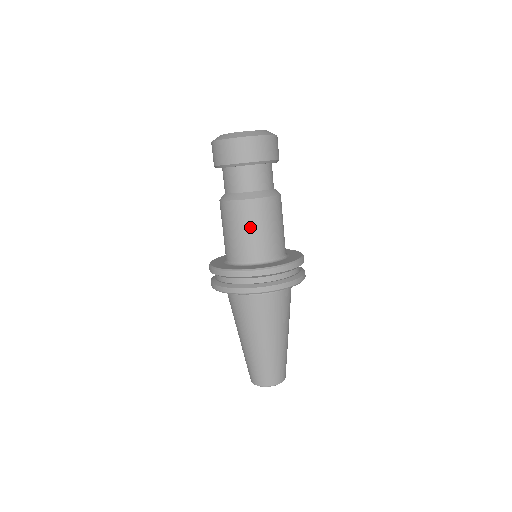
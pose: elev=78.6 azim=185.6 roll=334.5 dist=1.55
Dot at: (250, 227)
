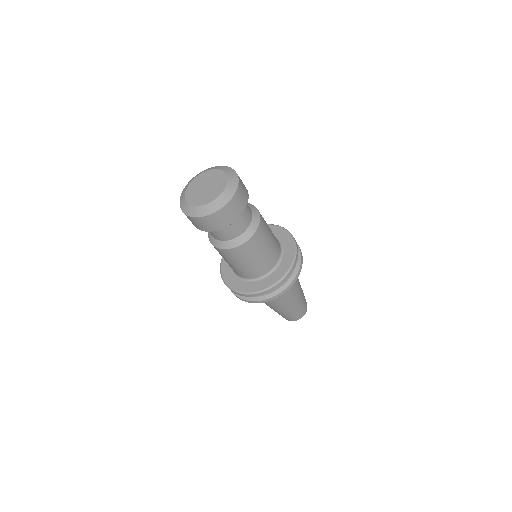
Dot at: (248, 260)
